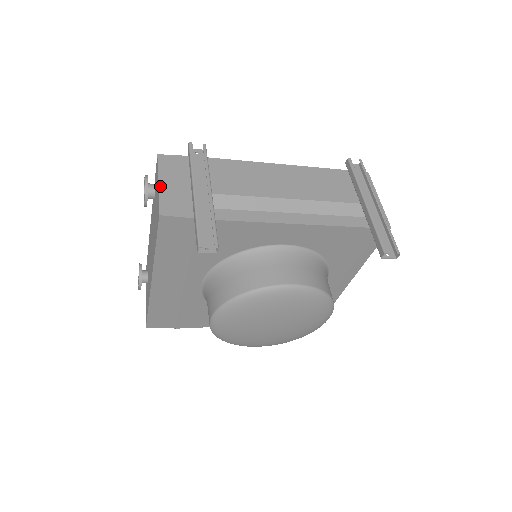
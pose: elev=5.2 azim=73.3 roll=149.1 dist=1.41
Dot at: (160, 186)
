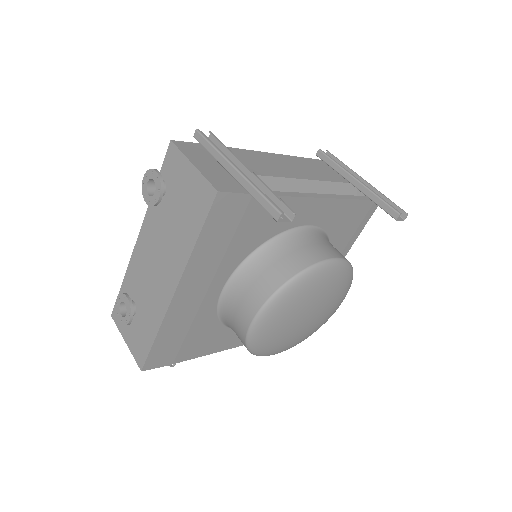
Dot at: (197, 167)
